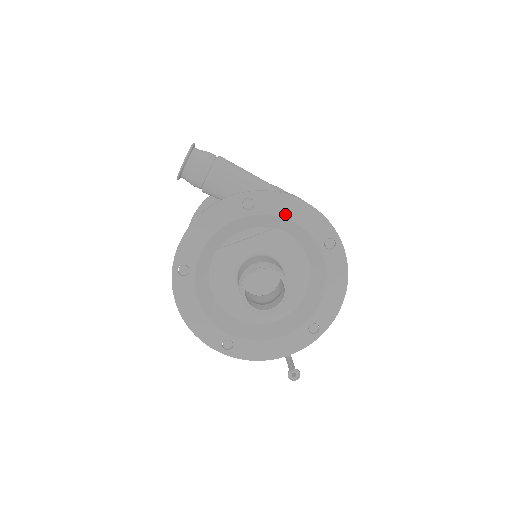
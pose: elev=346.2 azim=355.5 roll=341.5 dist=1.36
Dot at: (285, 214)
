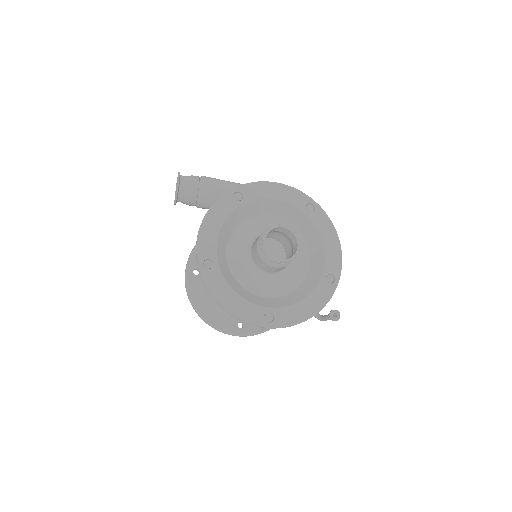
Dot at: (268, 196)
